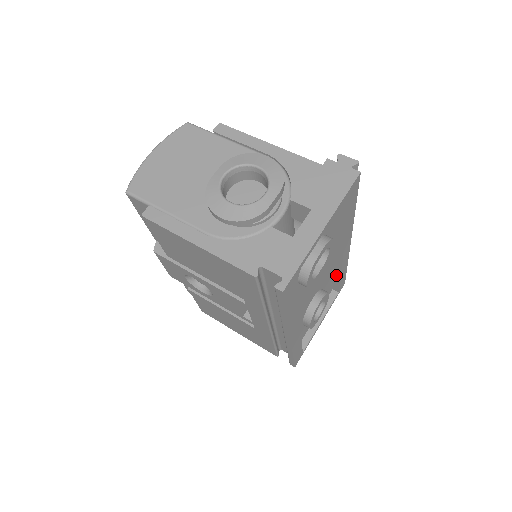
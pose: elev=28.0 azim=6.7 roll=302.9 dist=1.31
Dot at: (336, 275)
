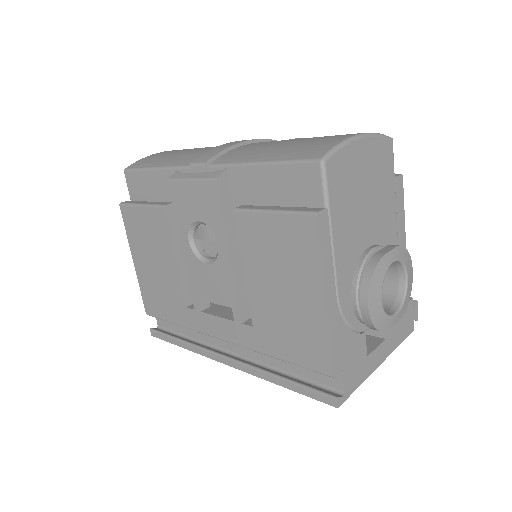
Dot at: occluded
